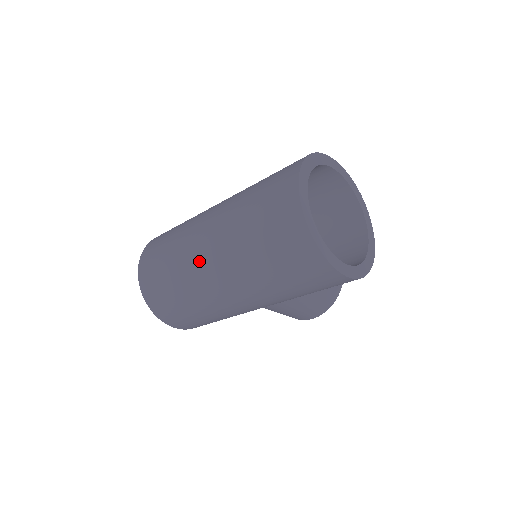
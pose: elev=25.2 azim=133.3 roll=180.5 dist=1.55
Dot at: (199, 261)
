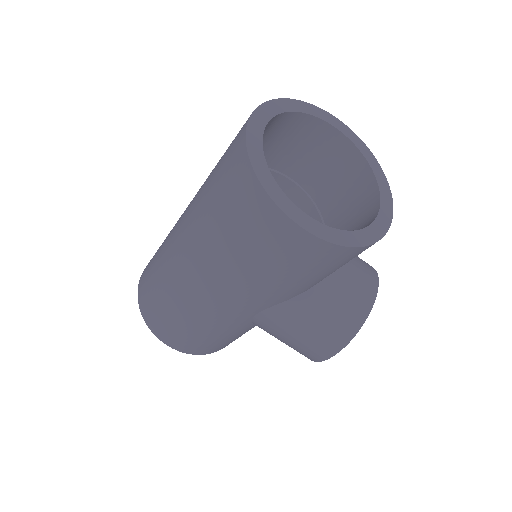
Dot at: (173, 239)
